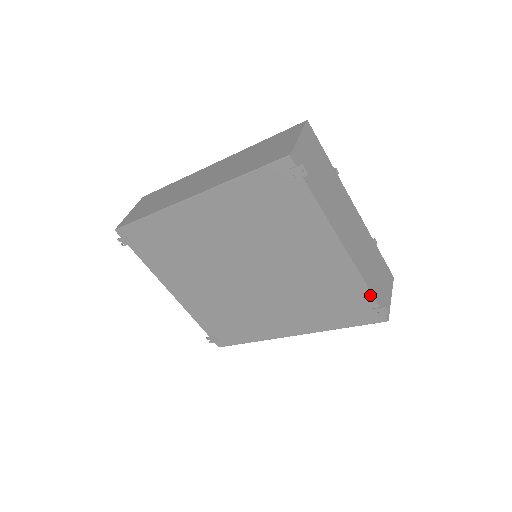
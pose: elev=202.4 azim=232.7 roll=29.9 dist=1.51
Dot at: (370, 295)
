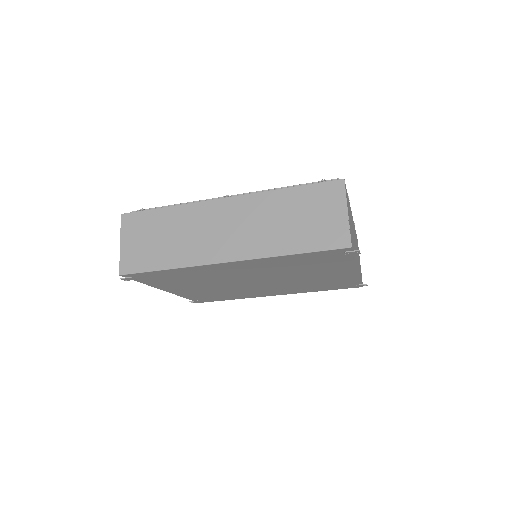
Dot at: (359, 282)
